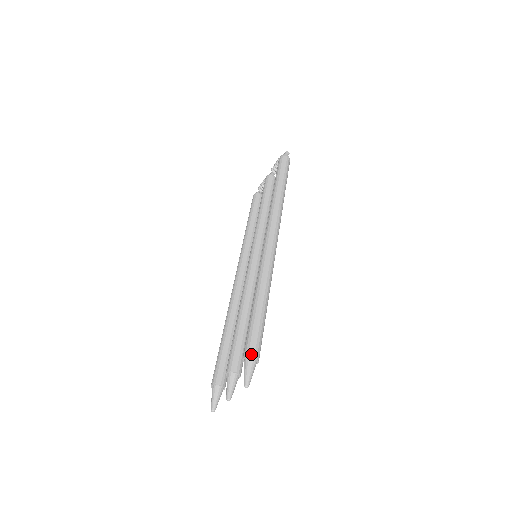
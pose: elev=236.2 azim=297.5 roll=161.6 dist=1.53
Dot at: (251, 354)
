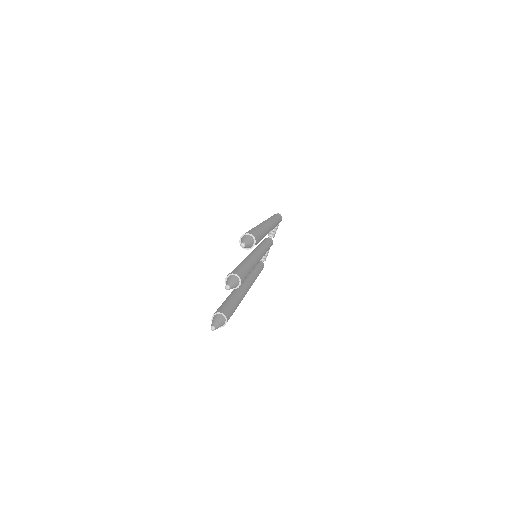
Dot at: (247, 233)
